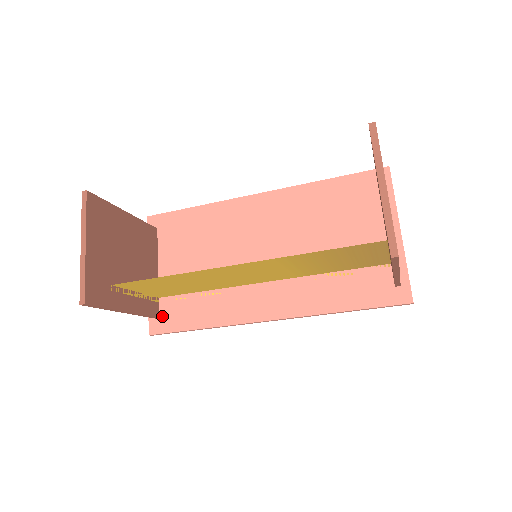
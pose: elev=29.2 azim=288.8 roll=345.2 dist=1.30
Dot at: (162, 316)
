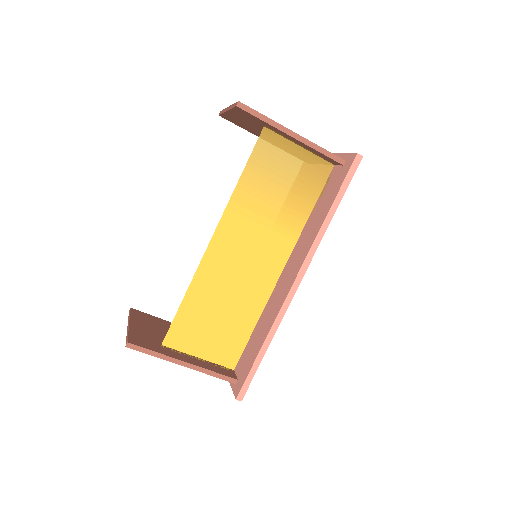
Dot at: (239, 376)
